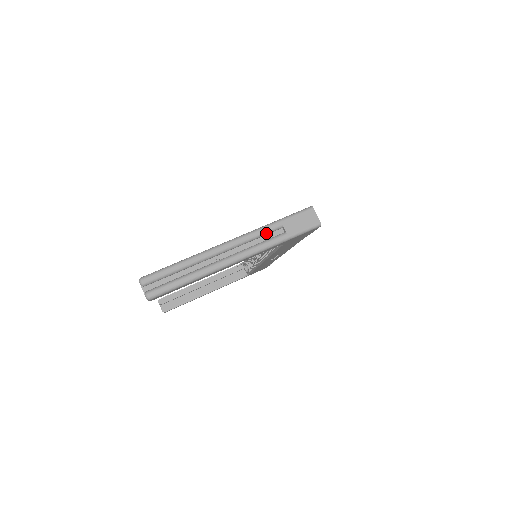
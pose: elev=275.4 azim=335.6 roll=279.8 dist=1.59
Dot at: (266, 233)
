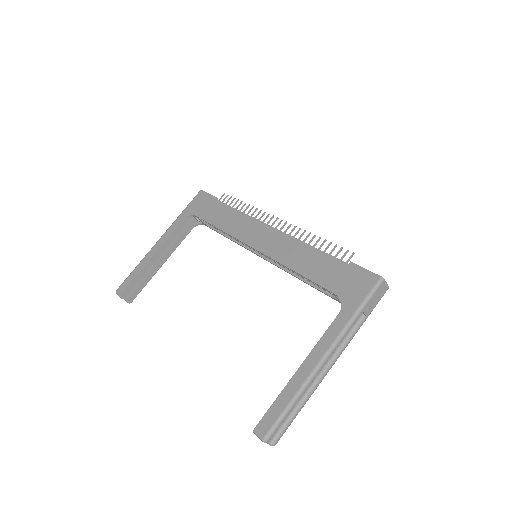
Dot at: (351, 327)
